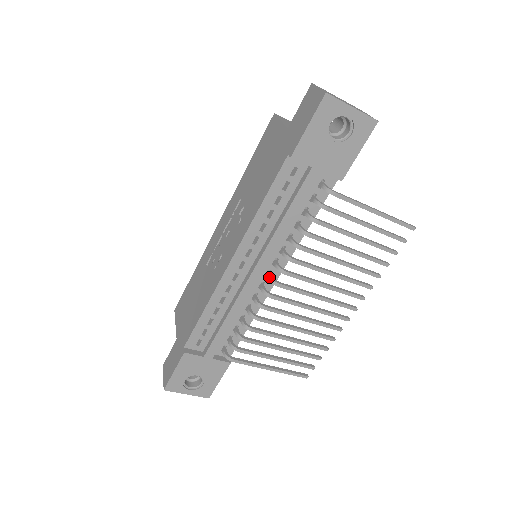
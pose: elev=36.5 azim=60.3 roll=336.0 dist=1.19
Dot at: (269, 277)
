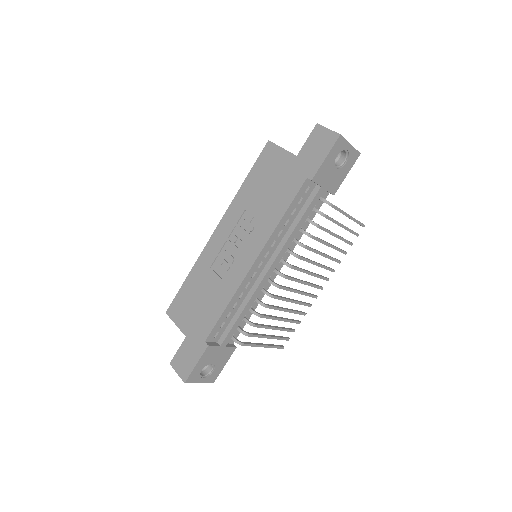
Dot at: (278, 272)
